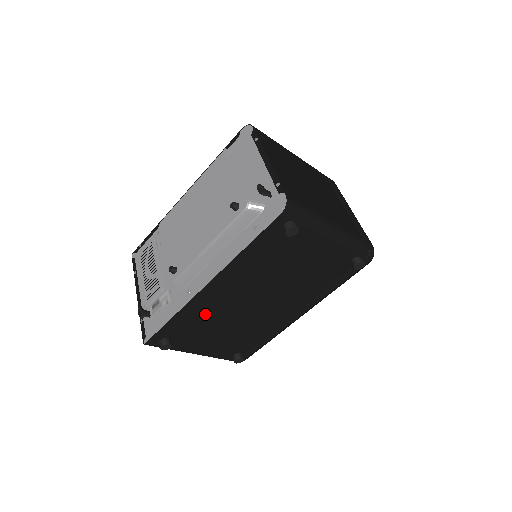
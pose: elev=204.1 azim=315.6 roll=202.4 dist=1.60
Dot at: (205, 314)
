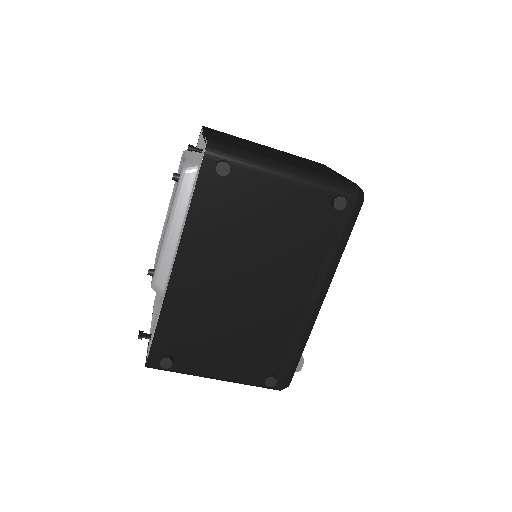
Dot at: (193, 311)
